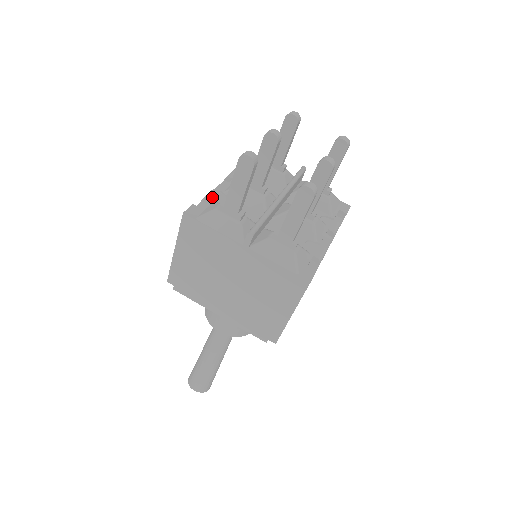
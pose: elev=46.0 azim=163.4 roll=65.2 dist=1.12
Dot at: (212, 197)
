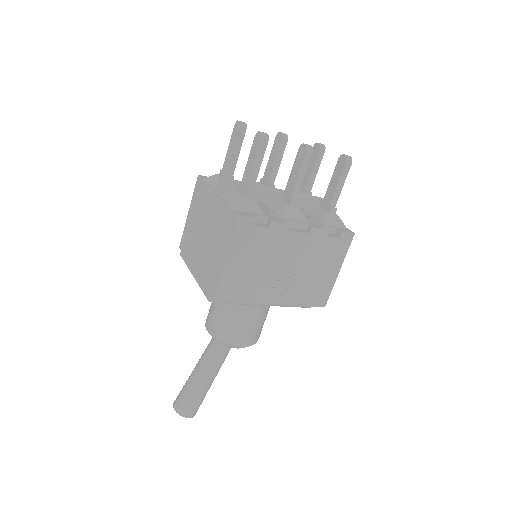
Dot at: occluded
